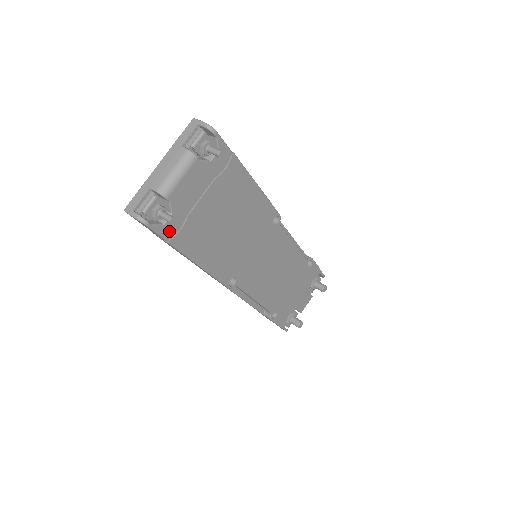
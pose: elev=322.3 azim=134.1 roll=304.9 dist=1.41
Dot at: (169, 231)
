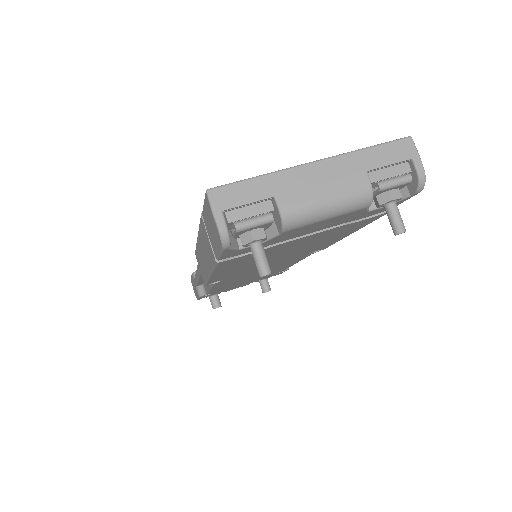
Dot at: (234, 253)
